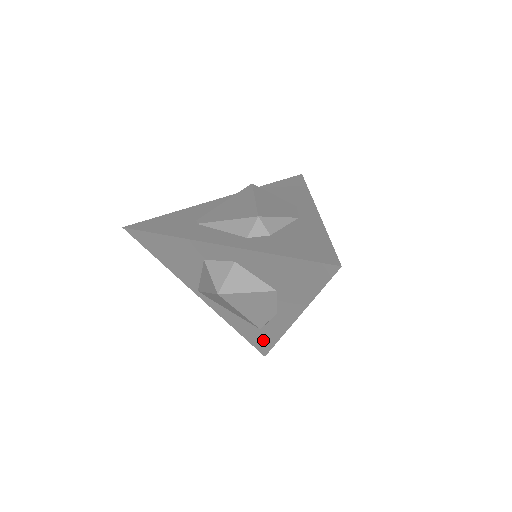
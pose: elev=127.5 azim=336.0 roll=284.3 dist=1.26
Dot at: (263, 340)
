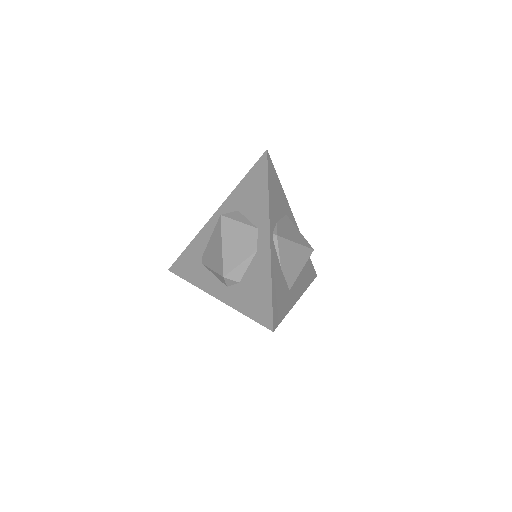
Dot at: occluded
